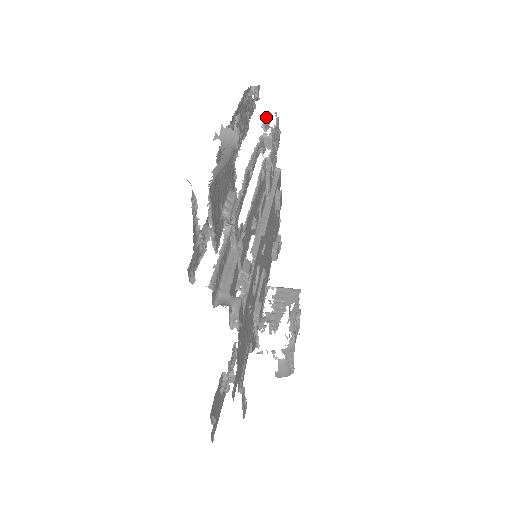
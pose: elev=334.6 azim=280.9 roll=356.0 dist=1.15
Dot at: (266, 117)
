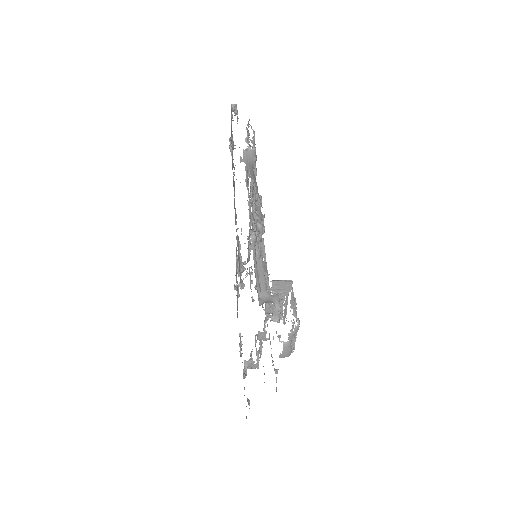
Dot at: occluded
